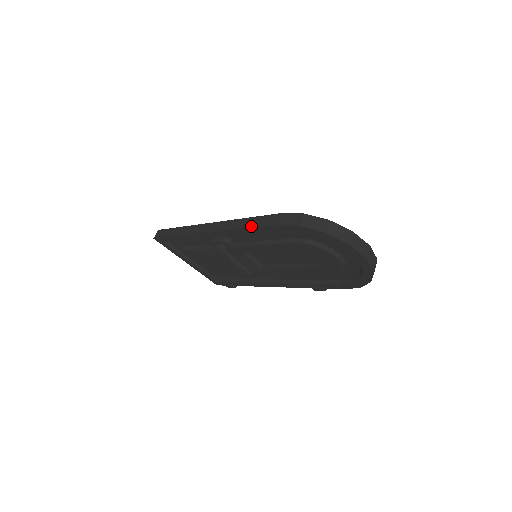
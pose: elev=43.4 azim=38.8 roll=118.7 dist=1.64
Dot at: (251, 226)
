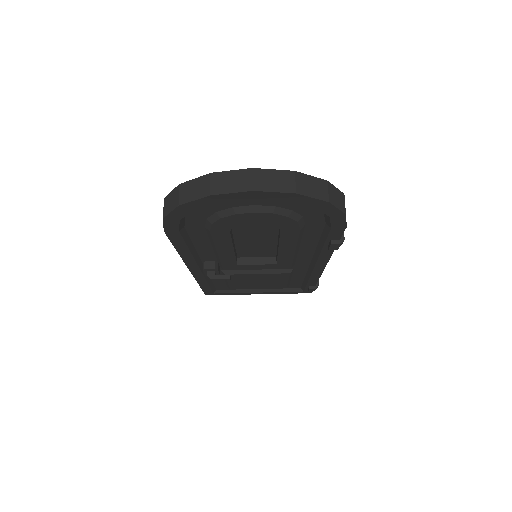
Dot at: (174, 245)
